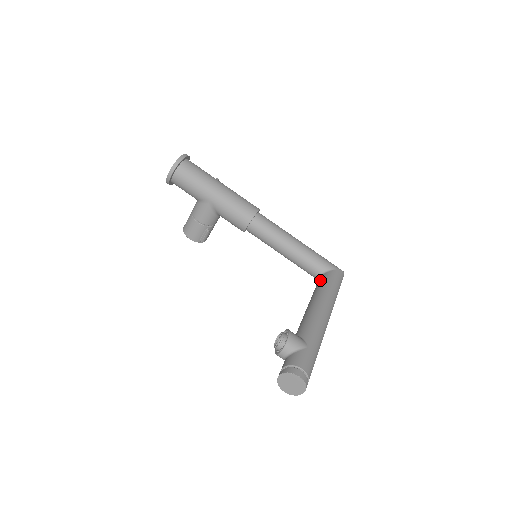
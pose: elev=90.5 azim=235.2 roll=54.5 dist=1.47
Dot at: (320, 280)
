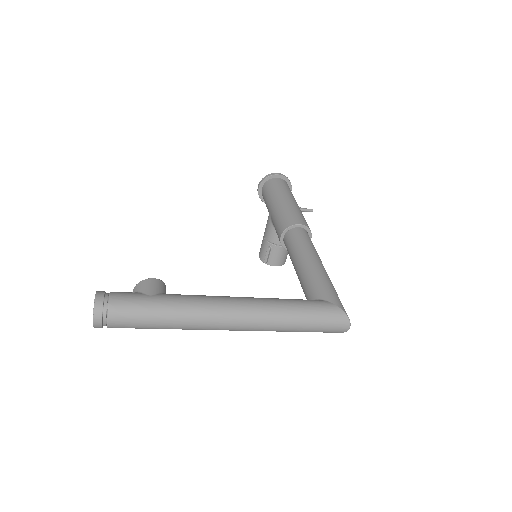
Dot at: occluded
